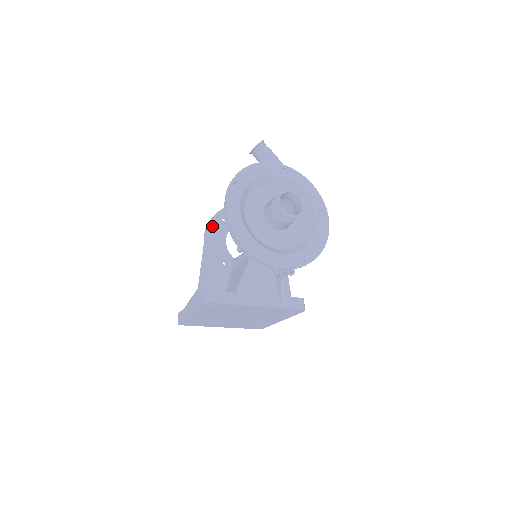
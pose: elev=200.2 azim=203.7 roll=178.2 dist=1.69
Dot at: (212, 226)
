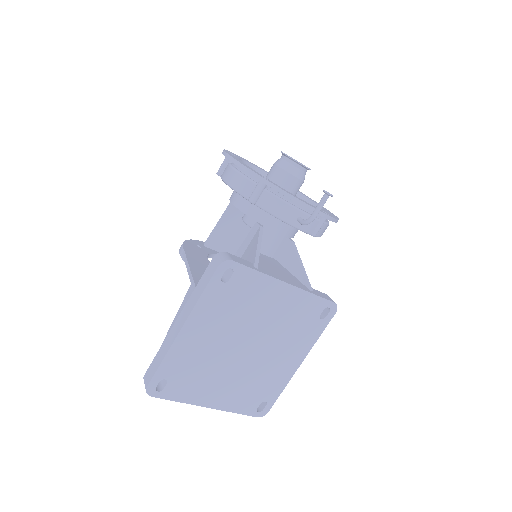
Dot at: (188, 245)
